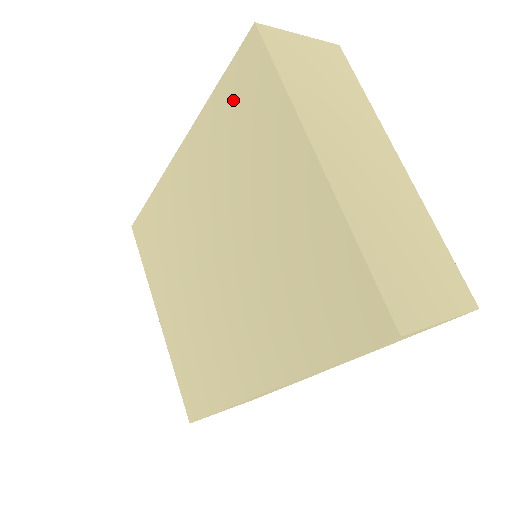
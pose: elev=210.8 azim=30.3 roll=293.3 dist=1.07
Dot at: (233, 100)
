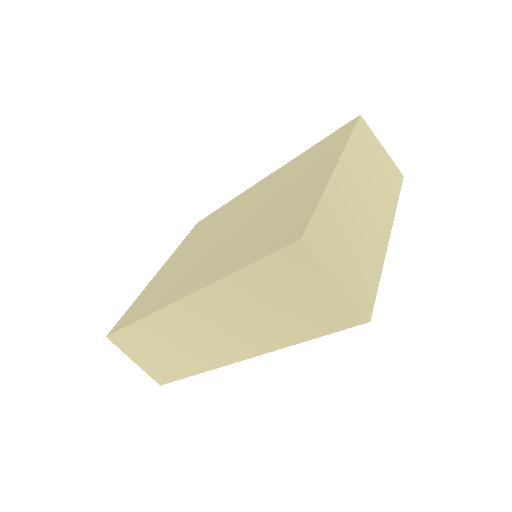
Dot at: (319, 148)
